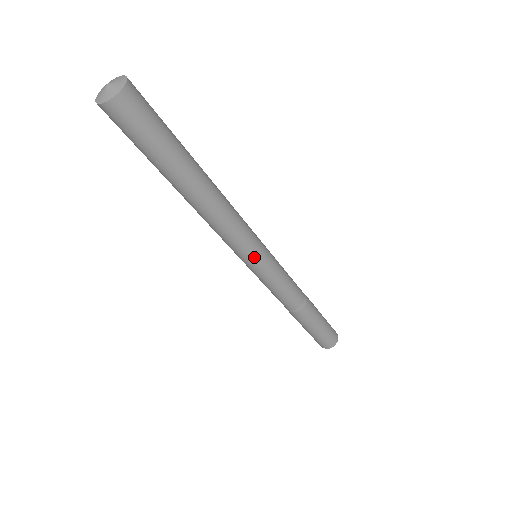
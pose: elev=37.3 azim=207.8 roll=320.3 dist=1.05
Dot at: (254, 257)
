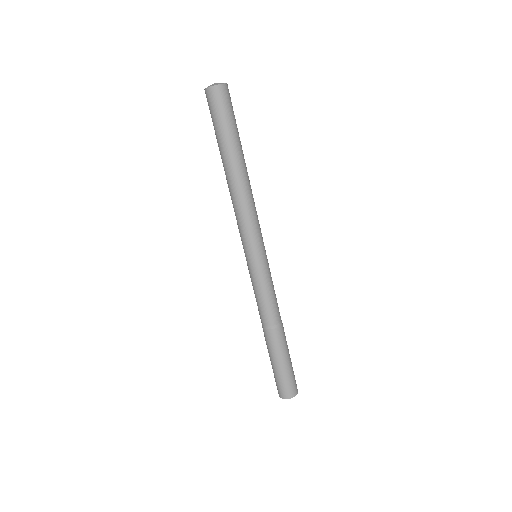
Dot at: (248, 250)
